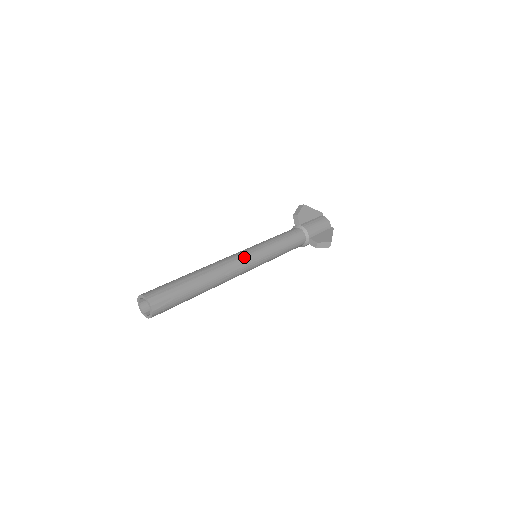
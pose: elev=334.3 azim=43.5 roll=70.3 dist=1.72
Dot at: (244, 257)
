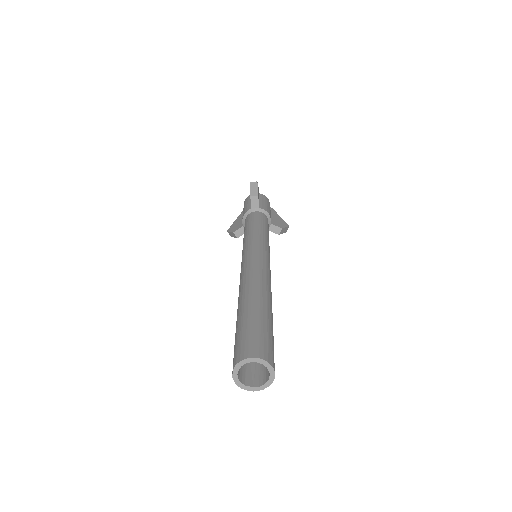
Dot at: (267, 261)
